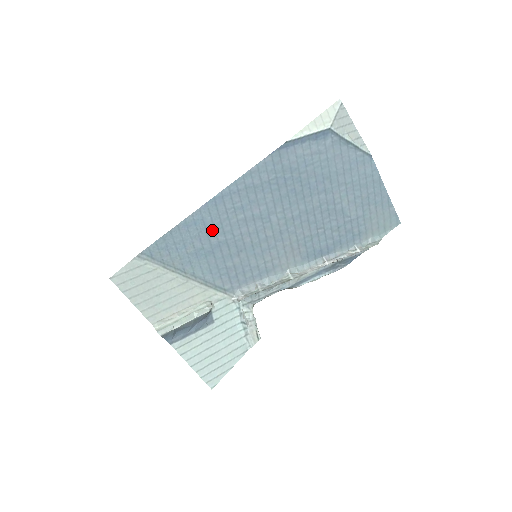
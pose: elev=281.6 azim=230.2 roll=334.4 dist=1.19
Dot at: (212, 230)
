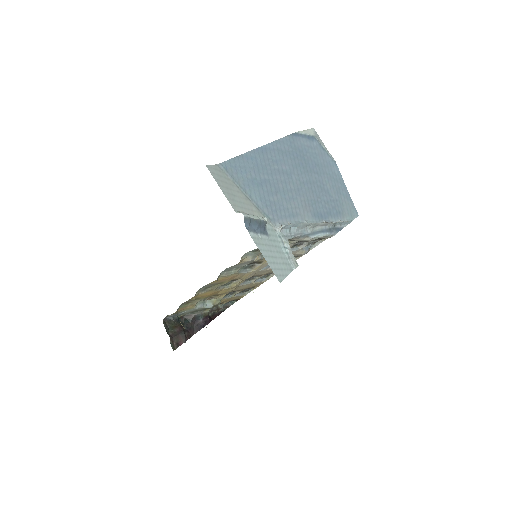
Dot at: (261, 168)
